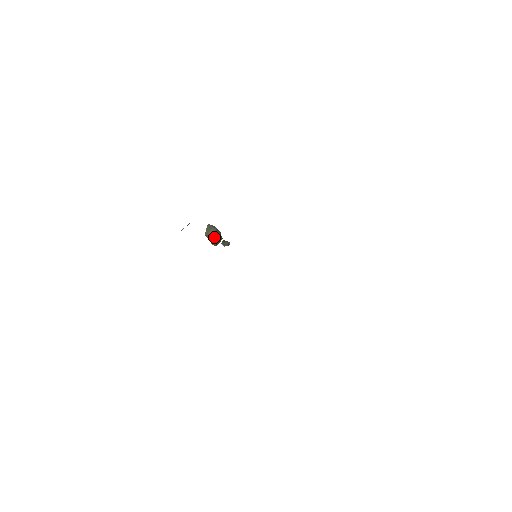
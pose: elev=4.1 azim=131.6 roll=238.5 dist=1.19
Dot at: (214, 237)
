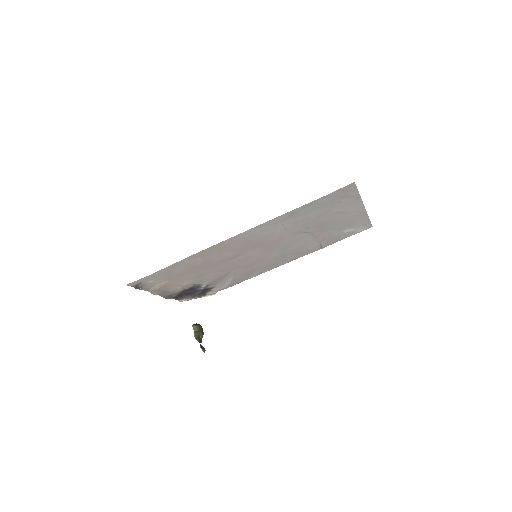
Dot at: (198, 331)
